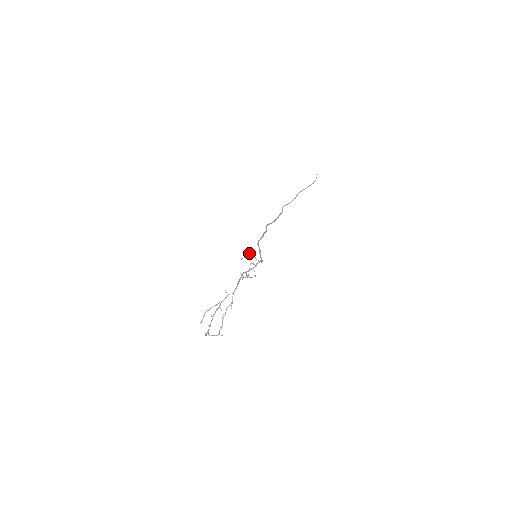
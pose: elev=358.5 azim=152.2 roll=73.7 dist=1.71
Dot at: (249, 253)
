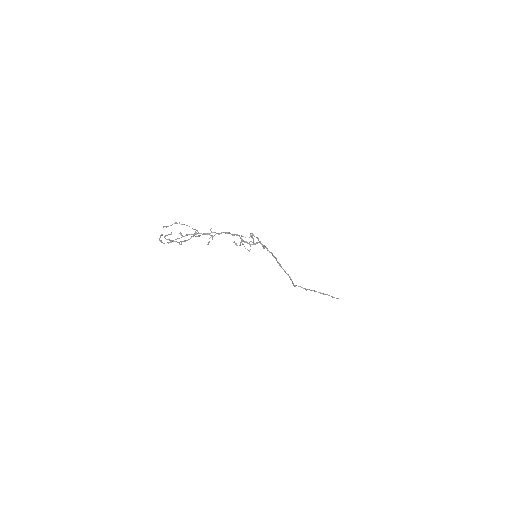
Dot at: occluded
